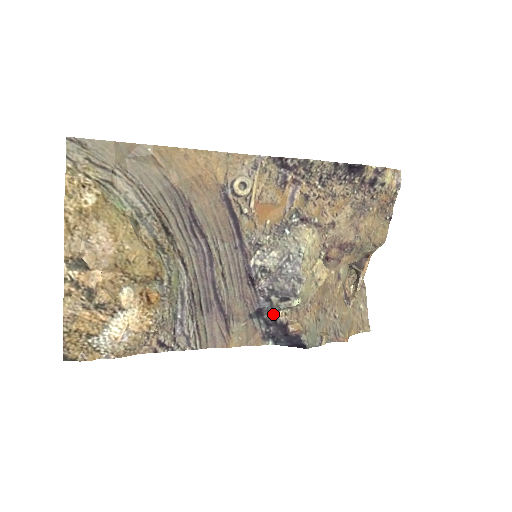
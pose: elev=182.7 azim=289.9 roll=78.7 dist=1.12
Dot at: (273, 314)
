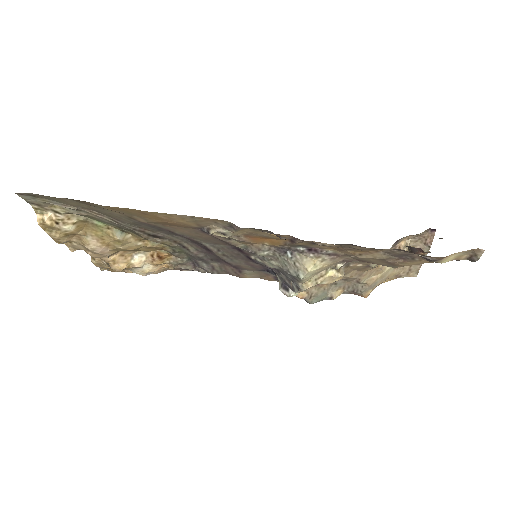
Dot at: occluded
